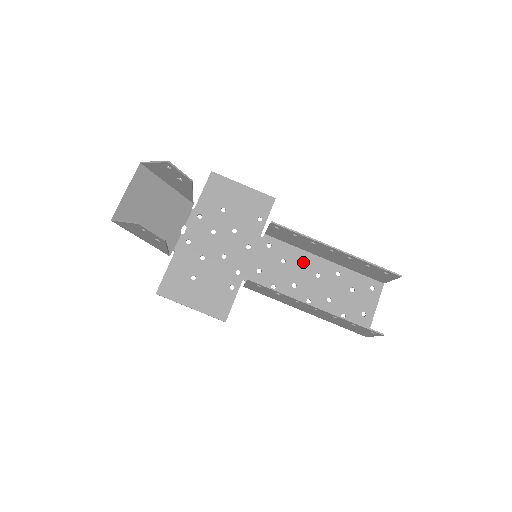
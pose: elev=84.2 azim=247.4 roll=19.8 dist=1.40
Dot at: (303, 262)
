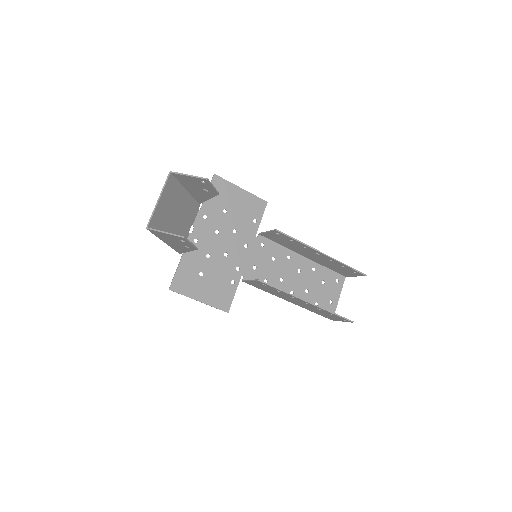
Dot at: (288, 259)
